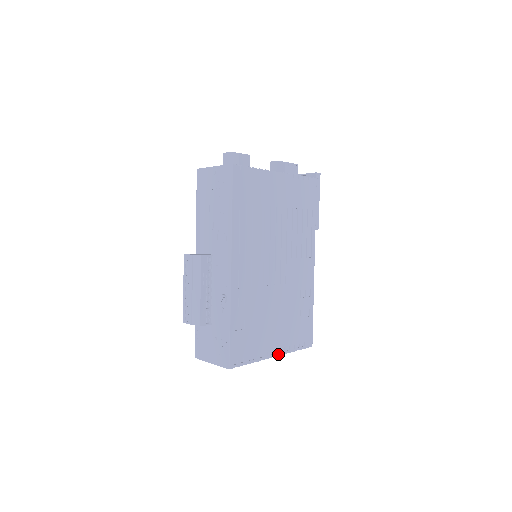
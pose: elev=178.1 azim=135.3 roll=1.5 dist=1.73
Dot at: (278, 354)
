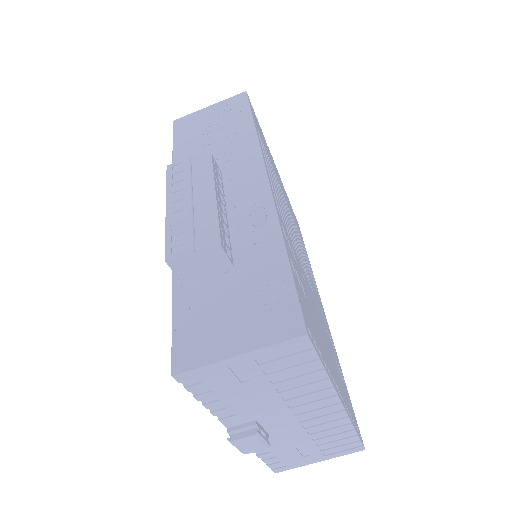
Dot at: (343, 405)
